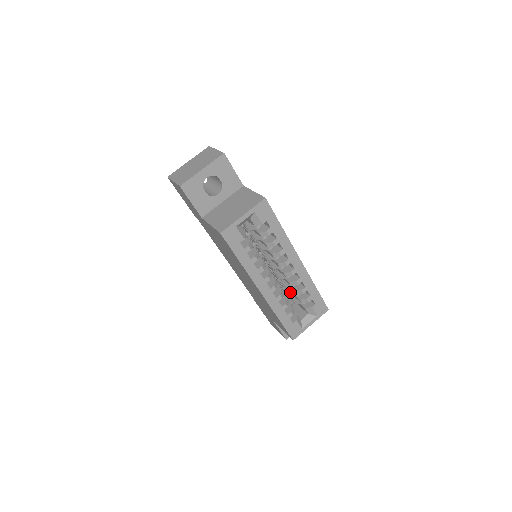
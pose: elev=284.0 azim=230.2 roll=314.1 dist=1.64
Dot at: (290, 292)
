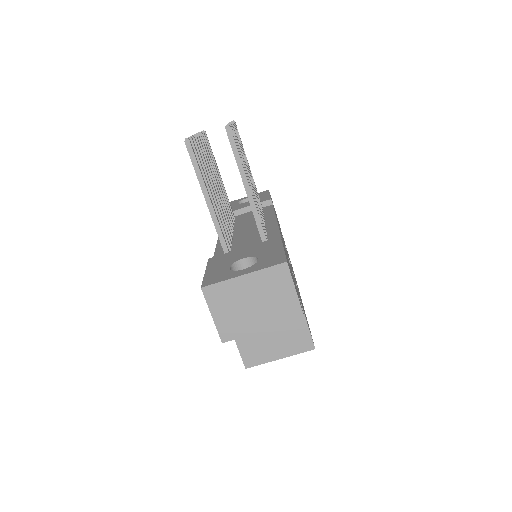
Dot at: occluded
